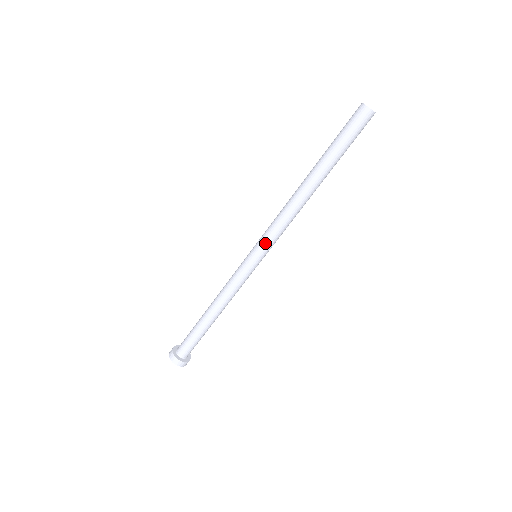
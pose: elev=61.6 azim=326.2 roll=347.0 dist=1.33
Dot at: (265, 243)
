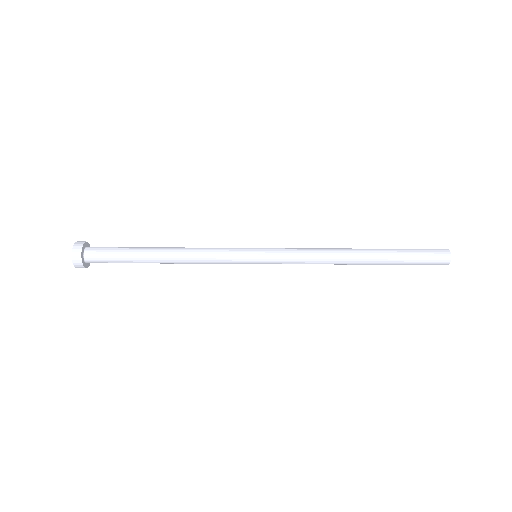
Dot at: (279, 256)
